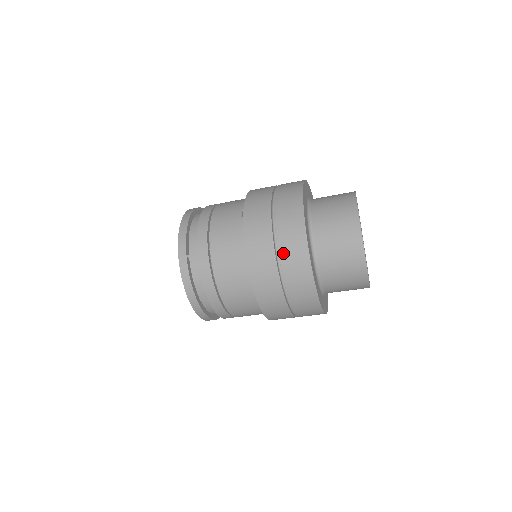
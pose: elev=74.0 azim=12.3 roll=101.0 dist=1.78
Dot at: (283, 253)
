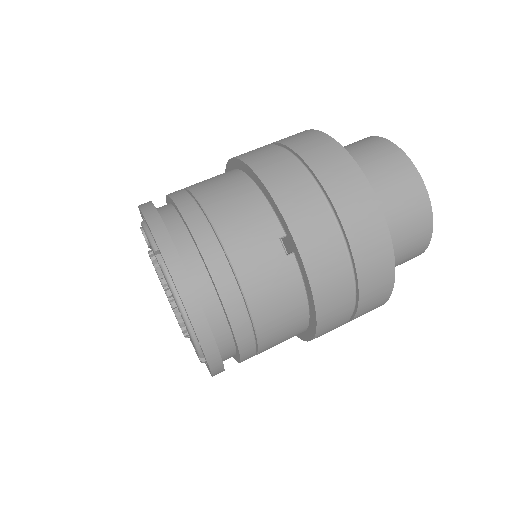
Dot at: (364, 296)
